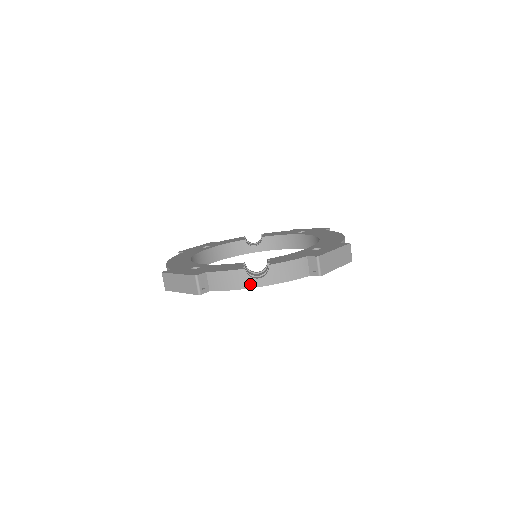
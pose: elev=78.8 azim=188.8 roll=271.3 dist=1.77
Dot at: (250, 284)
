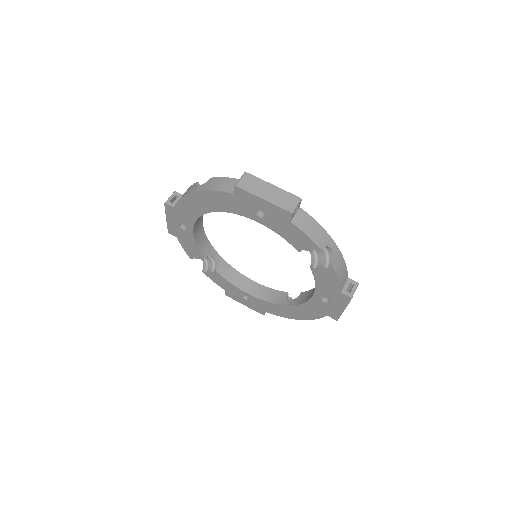
Dot at: (191, 191)
